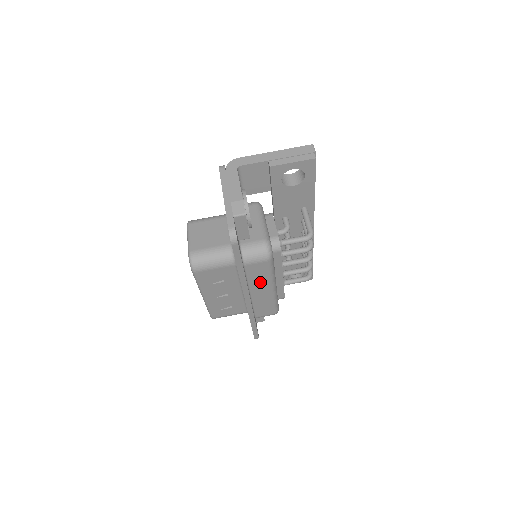
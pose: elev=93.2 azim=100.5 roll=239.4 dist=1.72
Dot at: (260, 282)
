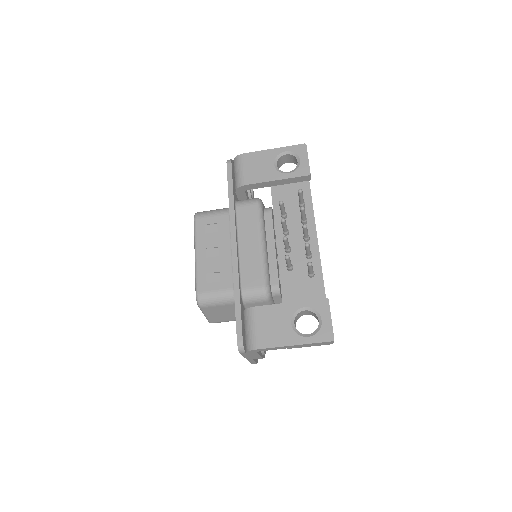
Dot at: occluded
